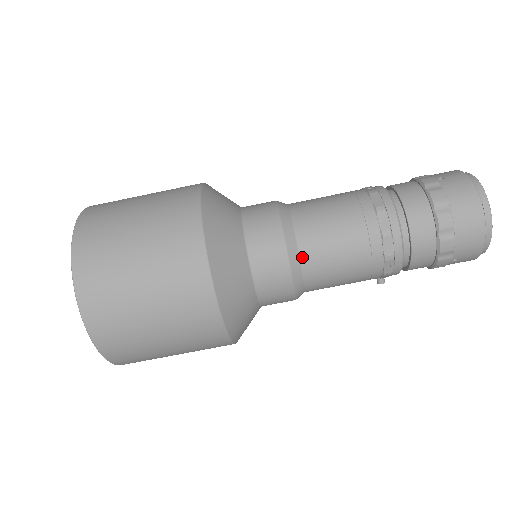
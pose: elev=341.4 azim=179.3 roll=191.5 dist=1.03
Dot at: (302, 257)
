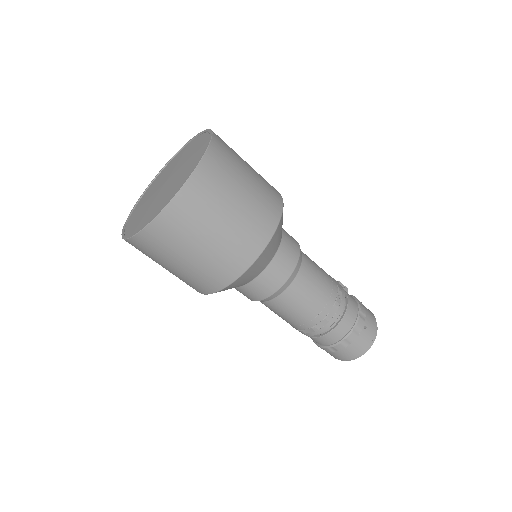
Dot at: (273, 300)
